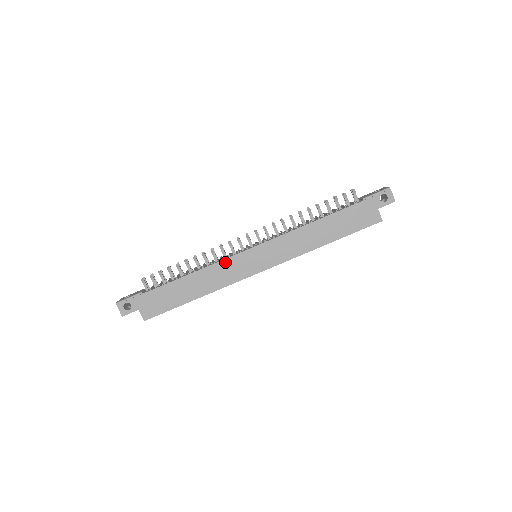
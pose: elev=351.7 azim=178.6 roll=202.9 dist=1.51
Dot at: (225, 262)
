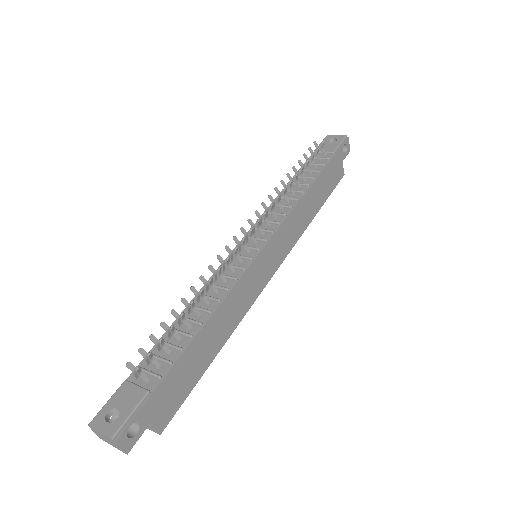
Dot at: (242, 280)
